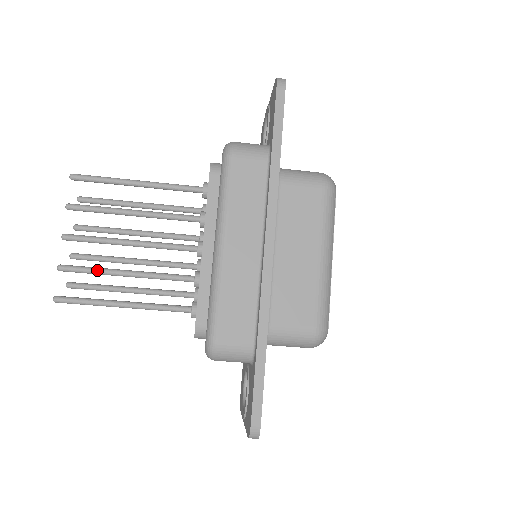
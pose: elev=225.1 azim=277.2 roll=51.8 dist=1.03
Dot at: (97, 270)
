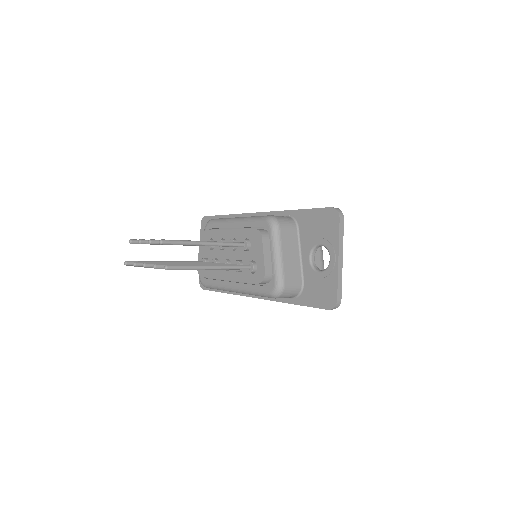
Dot at: occluded
